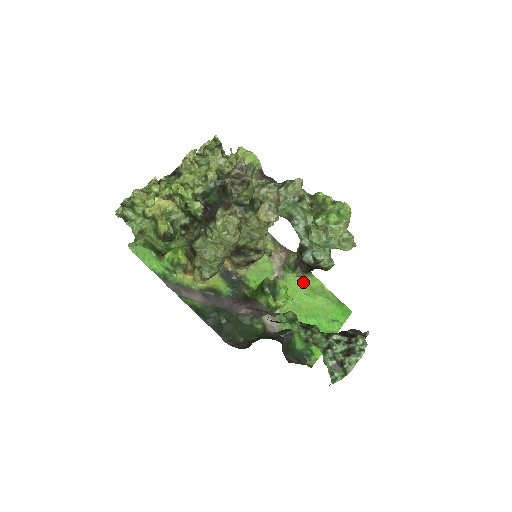
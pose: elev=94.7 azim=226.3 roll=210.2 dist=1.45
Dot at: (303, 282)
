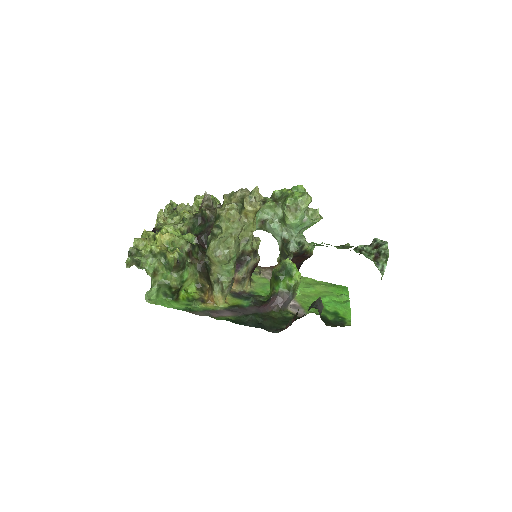
Dot at: occluded
